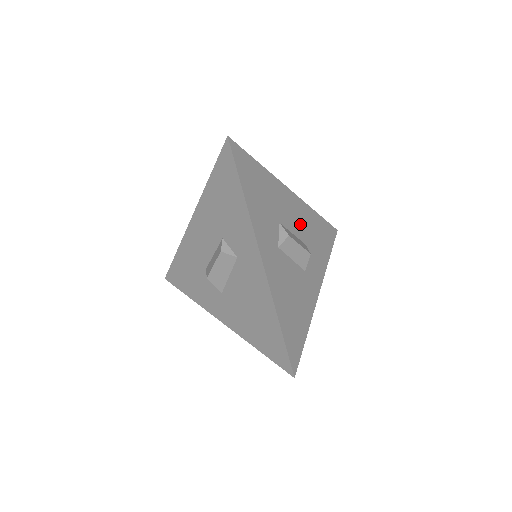
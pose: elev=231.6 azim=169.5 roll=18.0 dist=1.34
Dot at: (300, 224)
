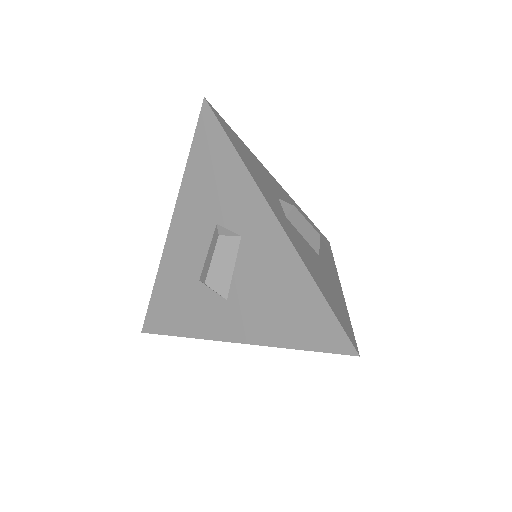
Dot at: occluded
